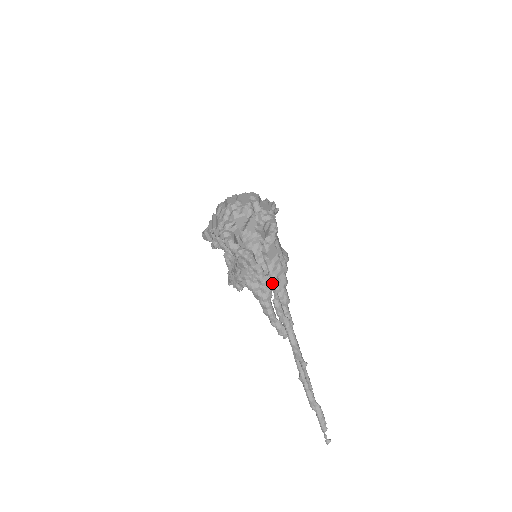
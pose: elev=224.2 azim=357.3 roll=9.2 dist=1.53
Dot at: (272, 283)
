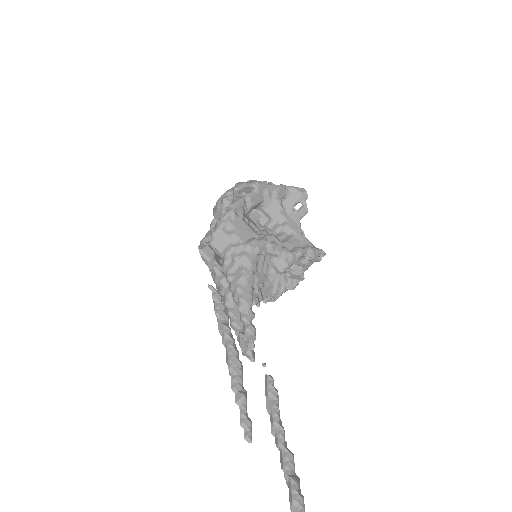
Dot at: (227, 282)
